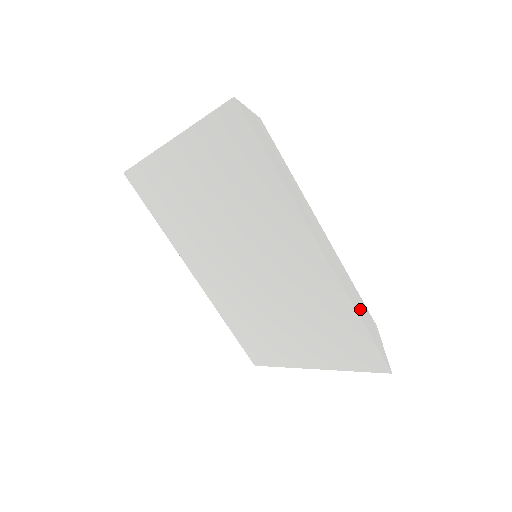
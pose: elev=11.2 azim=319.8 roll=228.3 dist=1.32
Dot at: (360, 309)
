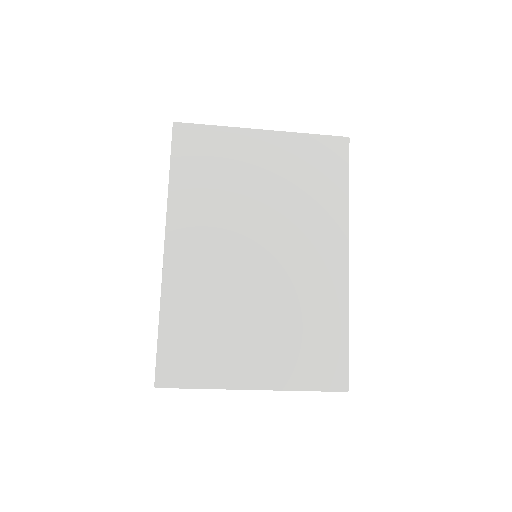
Dot at: occluded
